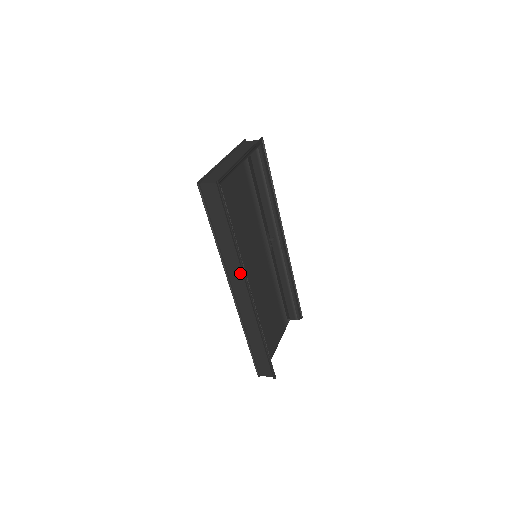
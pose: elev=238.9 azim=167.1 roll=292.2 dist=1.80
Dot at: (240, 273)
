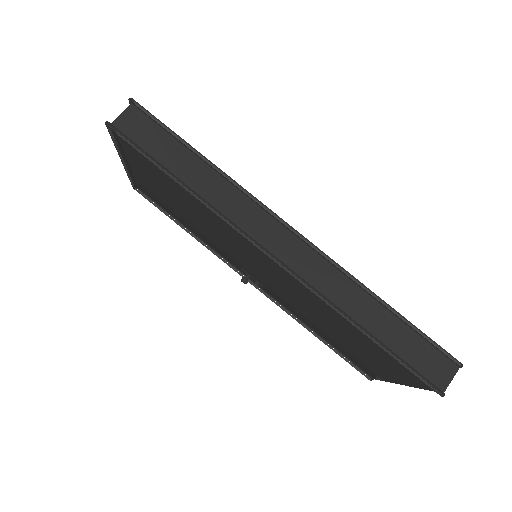
Dot at: (255, 212)
